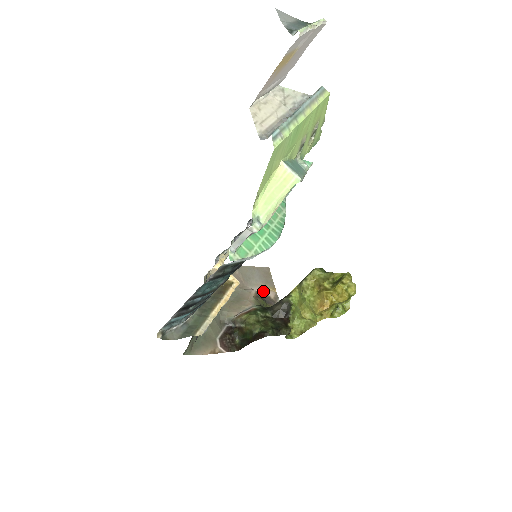
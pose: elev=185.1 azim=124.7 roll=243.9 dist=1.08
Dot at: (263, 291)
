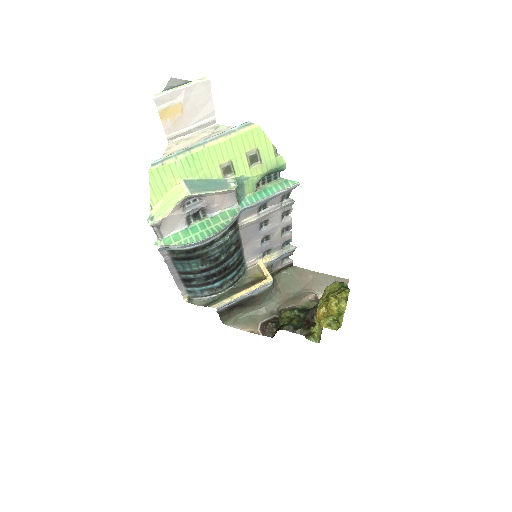
Dot at: occluded
